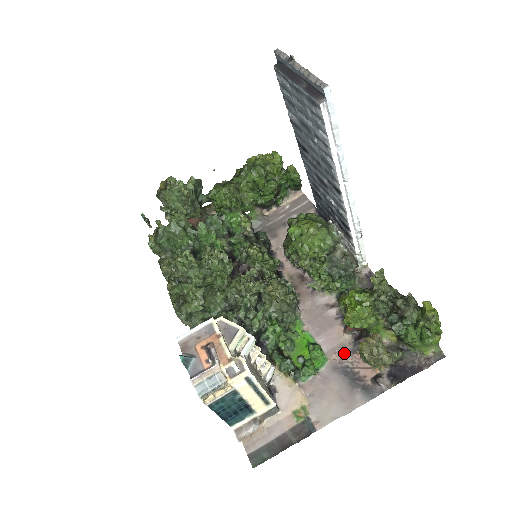
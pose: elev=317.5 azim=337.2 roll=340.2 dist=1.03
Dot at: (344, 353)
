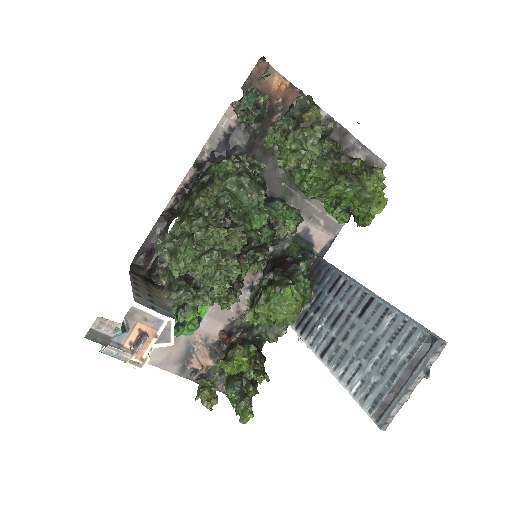
Dot at: (203, 341)
